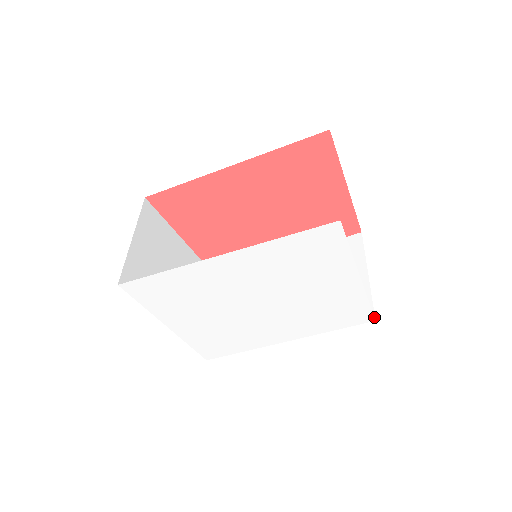
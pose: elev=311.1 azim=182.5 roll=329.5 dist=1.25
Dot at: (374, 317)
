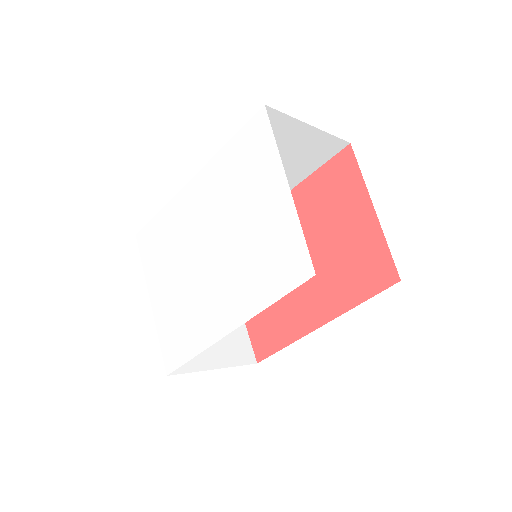
Dot at: occluded
